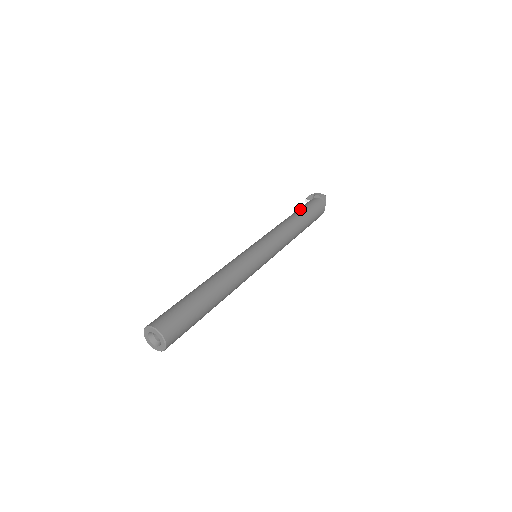
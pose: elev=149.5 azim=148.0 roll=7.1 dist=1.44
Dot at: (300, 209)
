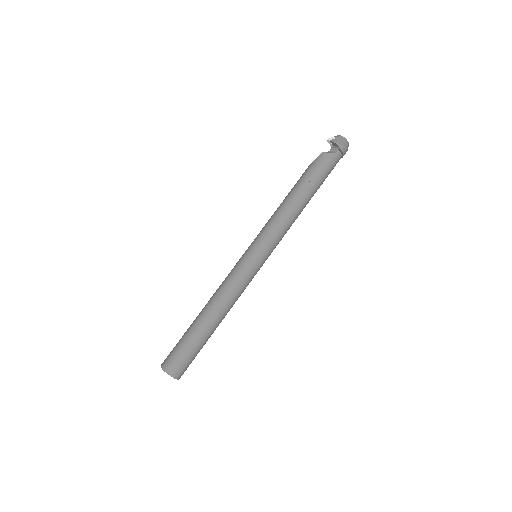
Dot at: (317, 180)
